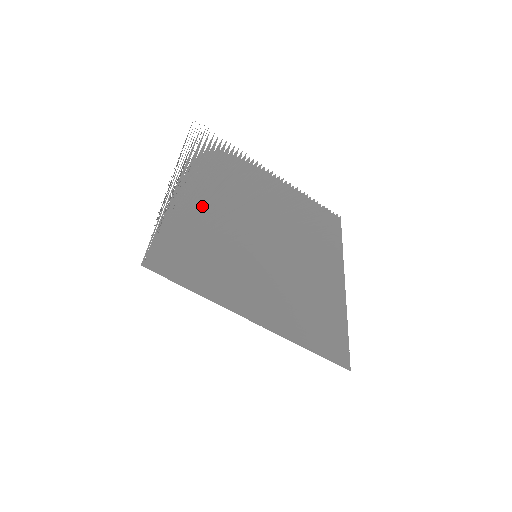
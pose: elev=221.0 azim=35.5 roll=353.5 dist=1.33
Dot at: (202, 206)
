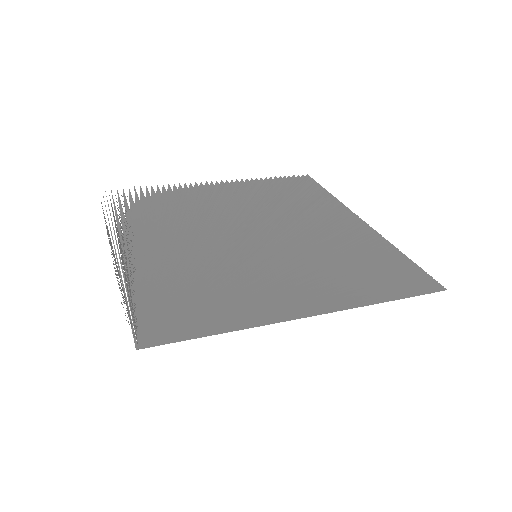
Dot at: (163, 250)
